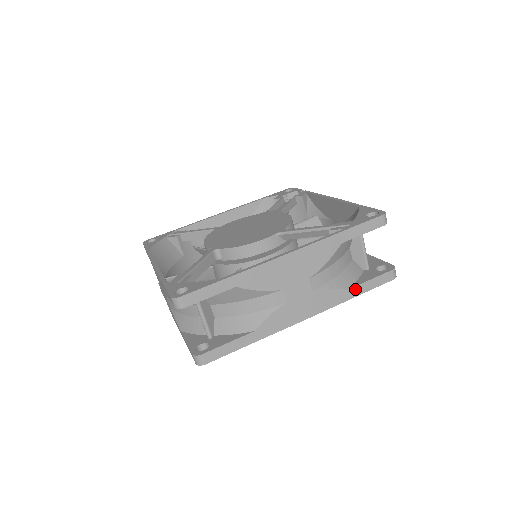
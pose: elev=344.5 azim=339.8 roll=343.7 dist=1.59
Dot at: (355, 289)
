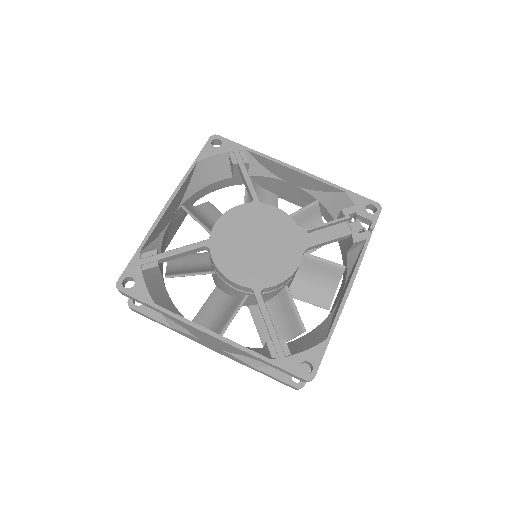
Dot at: (259, 370)
